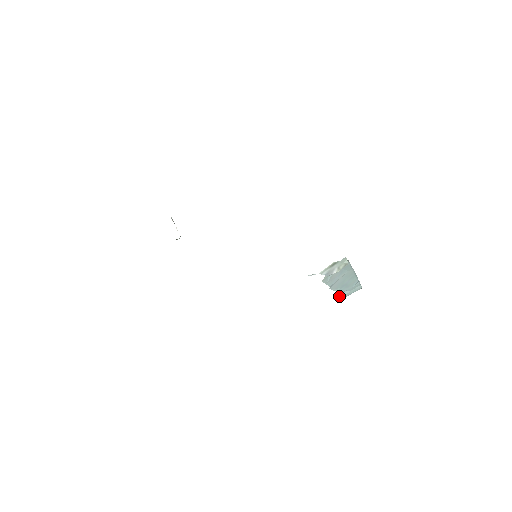
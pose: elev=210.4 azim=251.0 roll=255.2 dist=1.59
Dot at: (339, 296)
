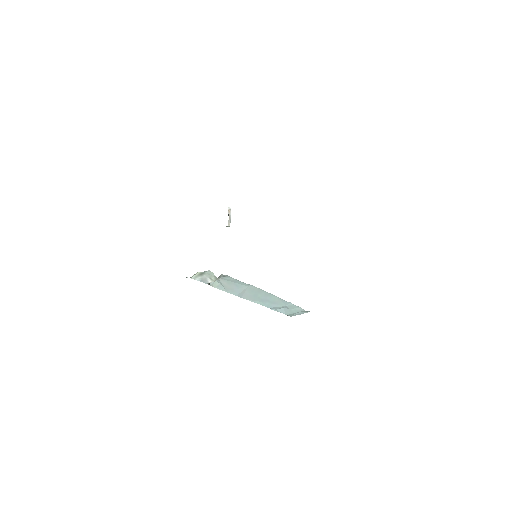
Dot at: (280, 311)
